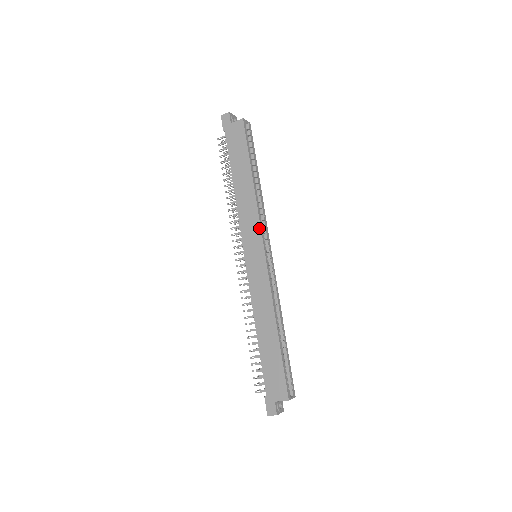
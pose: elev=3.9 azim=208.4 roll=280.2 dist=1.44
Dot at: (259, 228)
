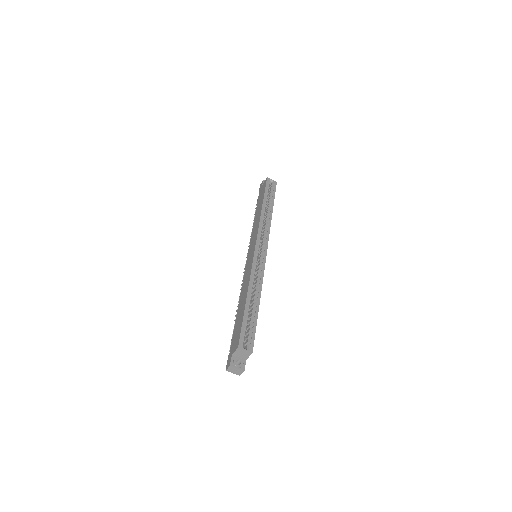
Dot at: (257, 233)
